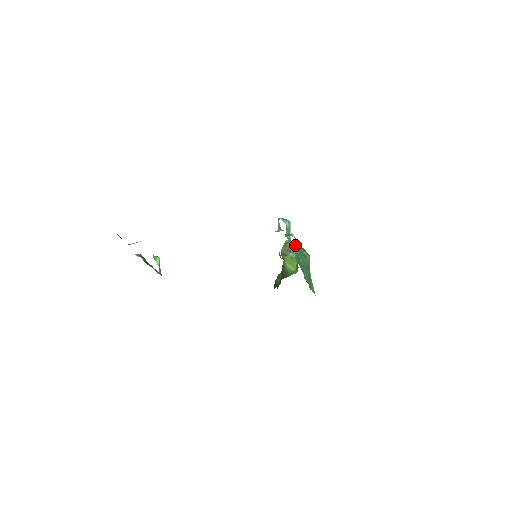
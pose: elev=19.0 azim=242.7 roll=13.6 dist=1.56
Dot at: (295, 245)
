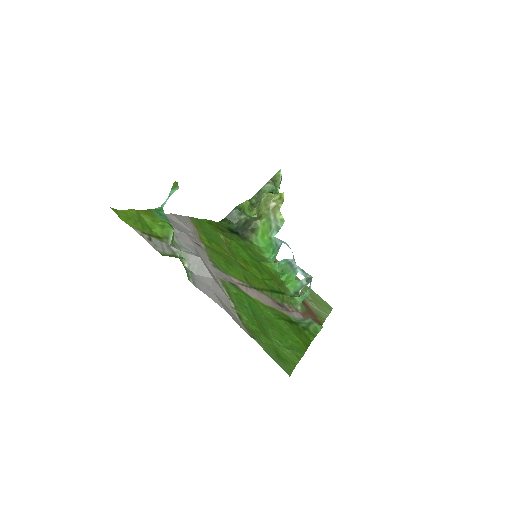
Dot at: occluded
